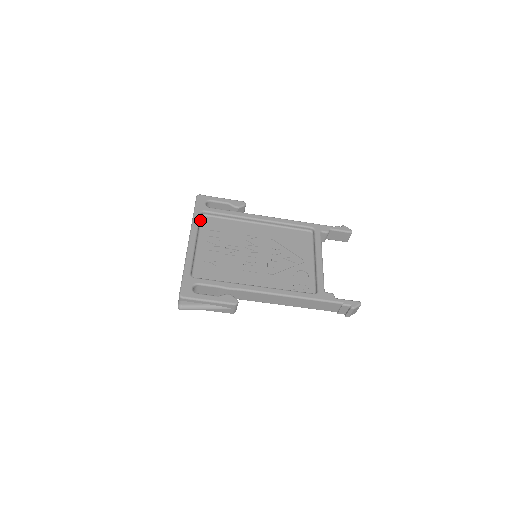
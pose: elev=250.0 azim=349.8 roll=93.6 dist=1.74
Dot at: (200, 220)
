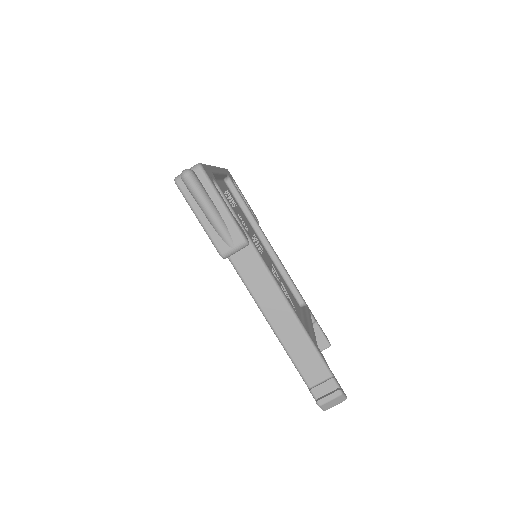
Dot at: (223, 179)
